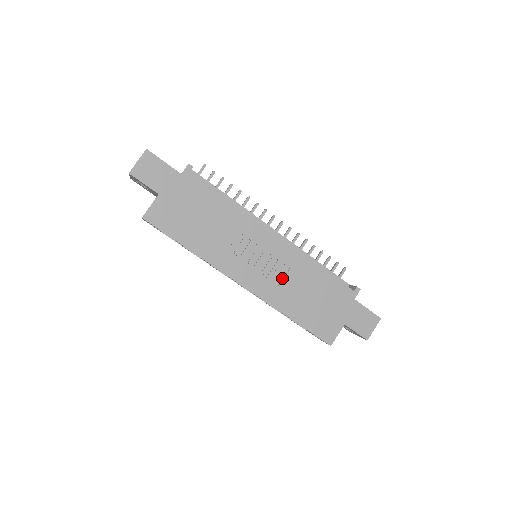
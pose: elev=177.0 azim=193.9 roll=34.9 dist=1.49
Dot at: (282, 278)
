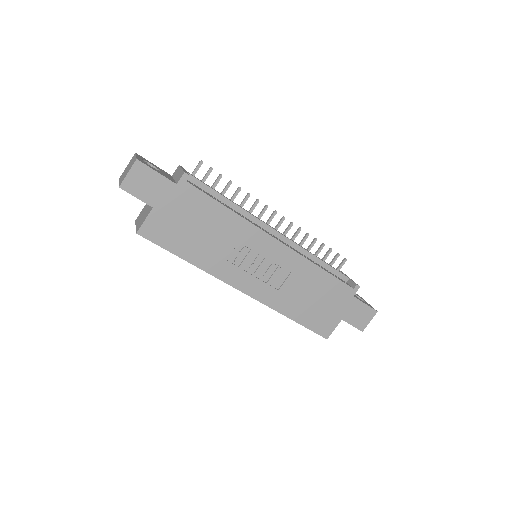
Dot at: (283, 282)
